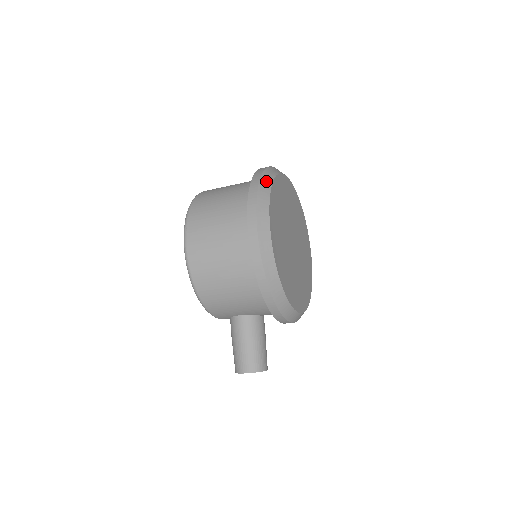
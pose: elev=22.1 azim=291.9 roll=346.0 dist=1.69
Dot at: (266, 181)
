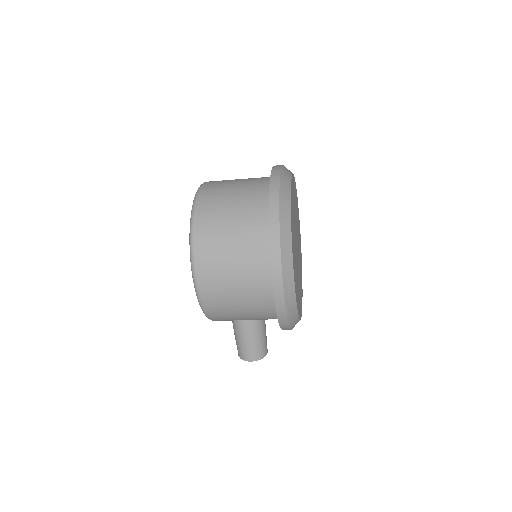
Dot at: (285, 217)
